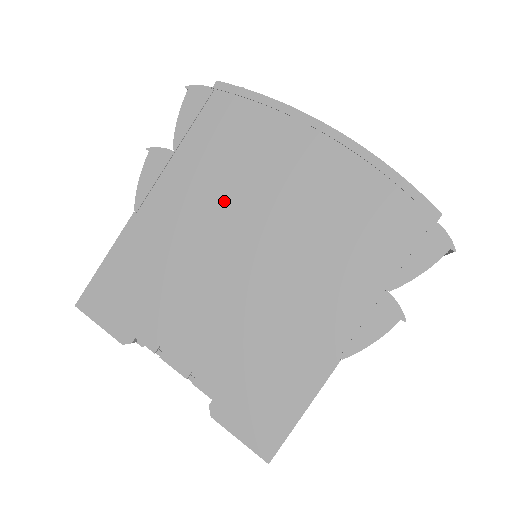
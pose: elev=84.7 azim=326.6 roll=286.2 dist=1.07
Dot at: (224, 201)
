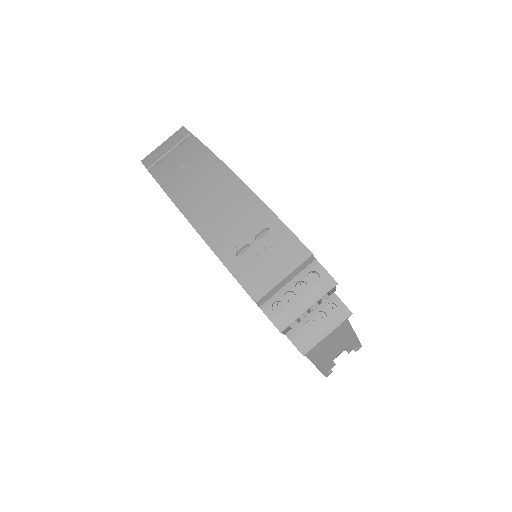
Dot at: occluded
